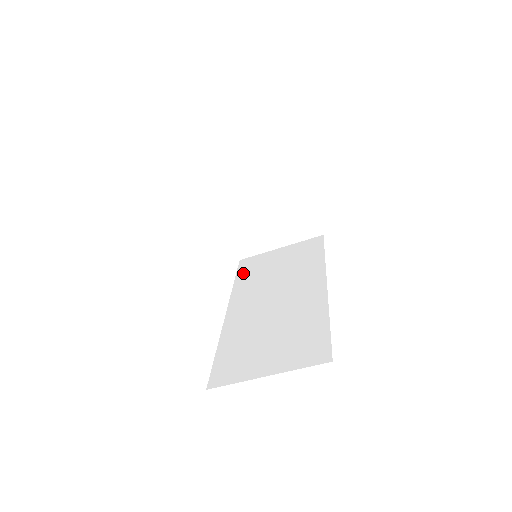
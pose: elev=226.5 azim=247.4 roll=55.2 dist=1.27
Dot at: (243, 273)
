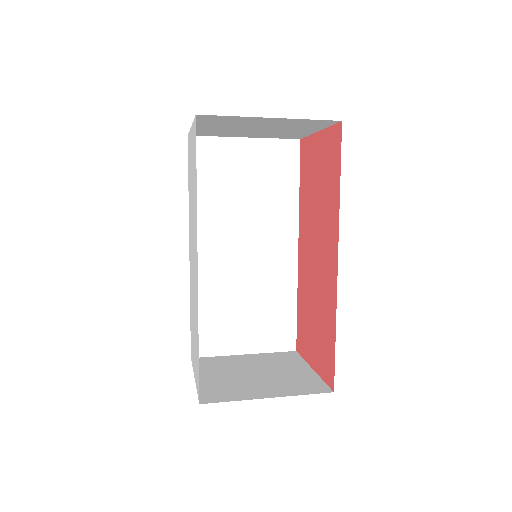
Dot at: (199, 176)
